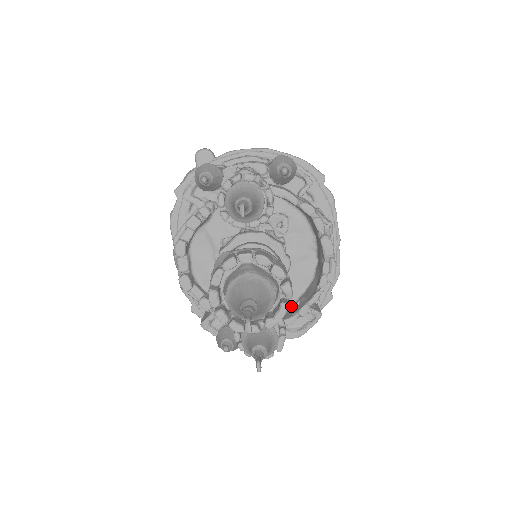
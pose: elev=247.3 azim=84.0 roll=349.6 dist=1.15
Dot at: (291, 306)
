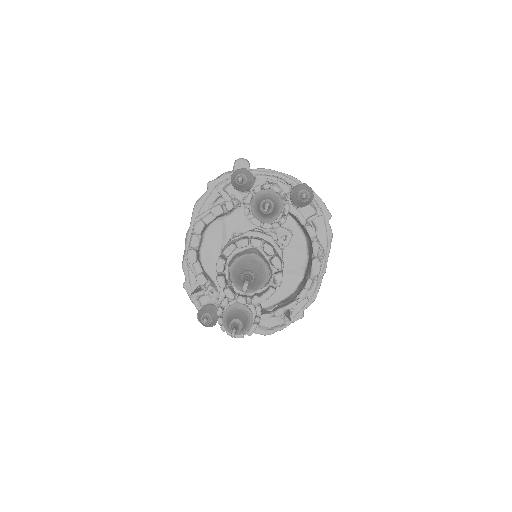
Dot at: (269, 307)
